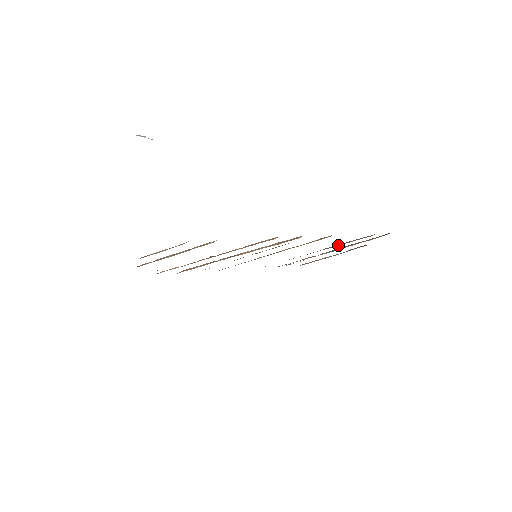
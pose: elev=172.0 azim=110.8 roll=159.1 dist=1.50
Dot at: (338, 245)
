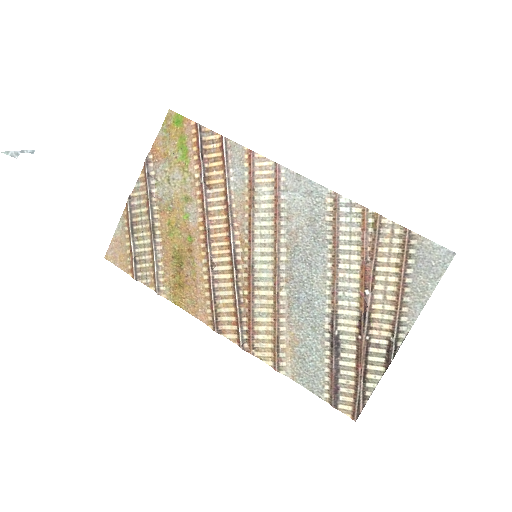
Dot at: (330, 348)
